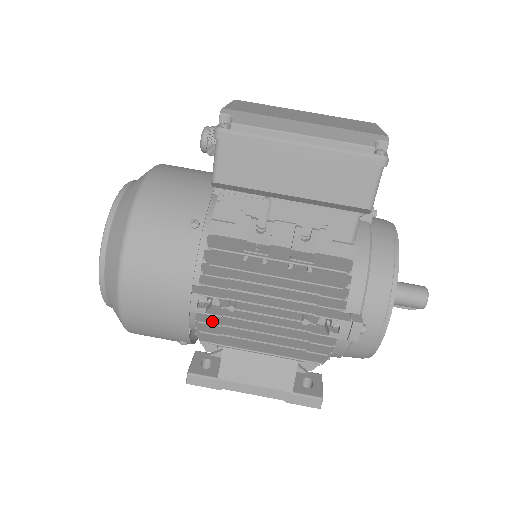
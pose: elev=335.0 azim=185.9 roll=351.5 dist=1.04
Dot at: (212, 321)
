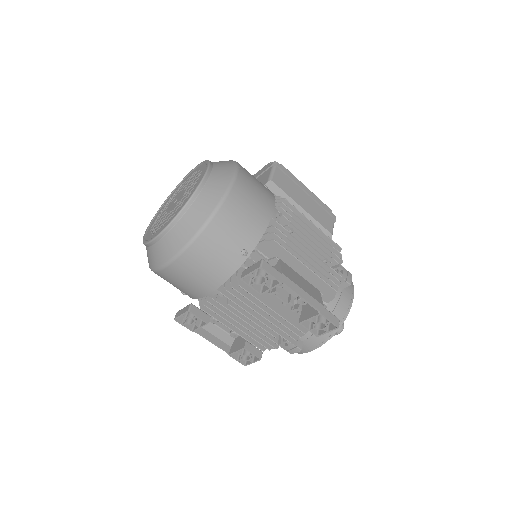
Dot at: (280, 233)
